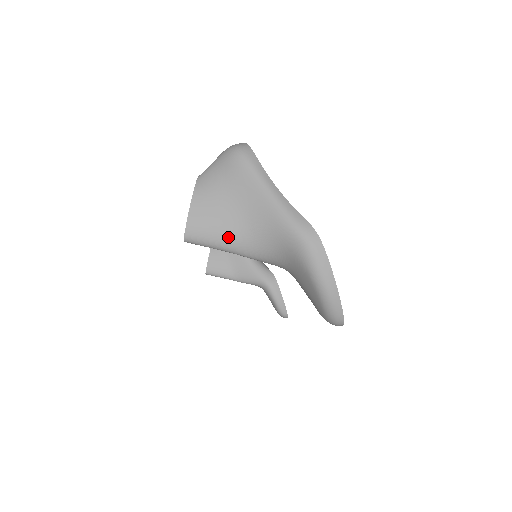
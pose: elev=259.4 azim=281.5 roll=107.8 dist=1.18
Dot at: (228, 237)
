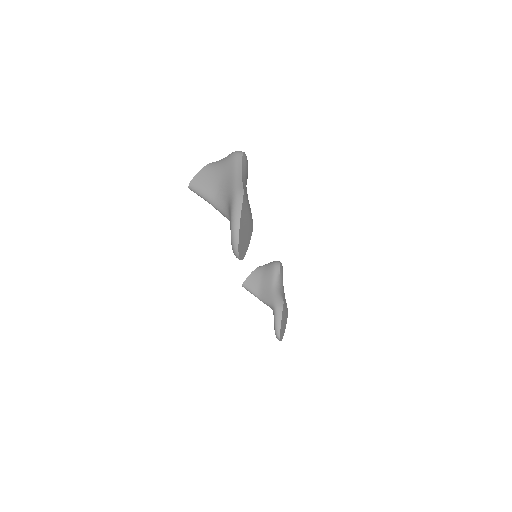
Dot at: (208, 190)
